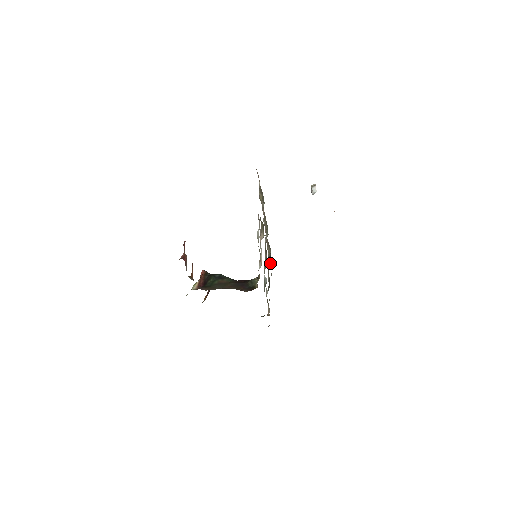
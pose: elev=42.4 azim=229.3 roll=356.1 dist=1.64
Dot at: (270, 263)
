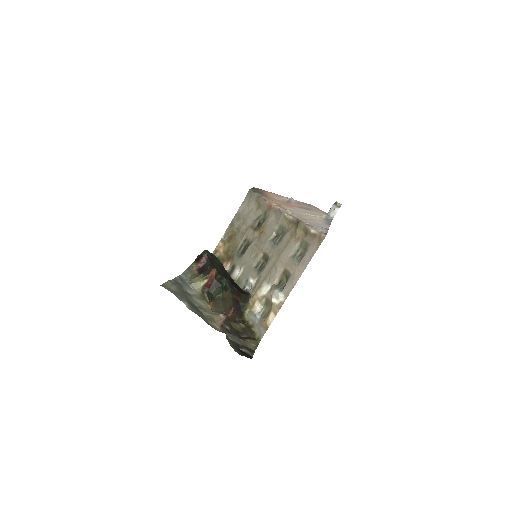
Dot at: (252, 205)
